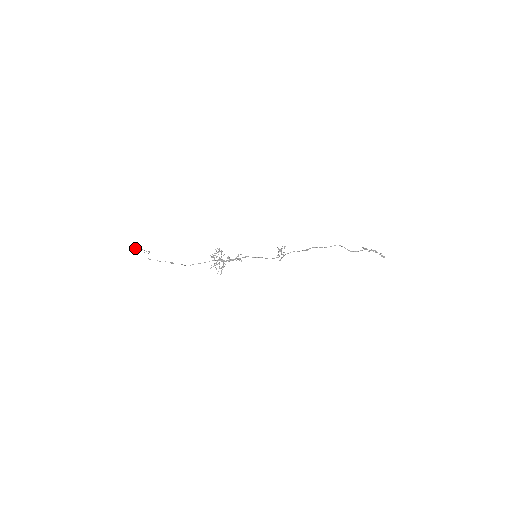
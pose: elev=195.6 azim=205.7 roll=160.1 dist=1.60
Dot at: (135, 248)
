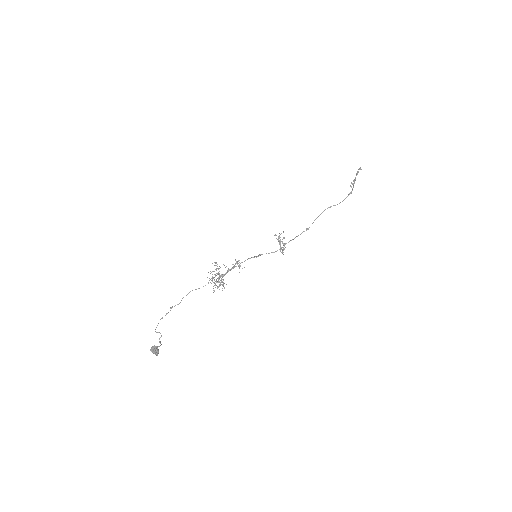
Dot at: (155, 354)
